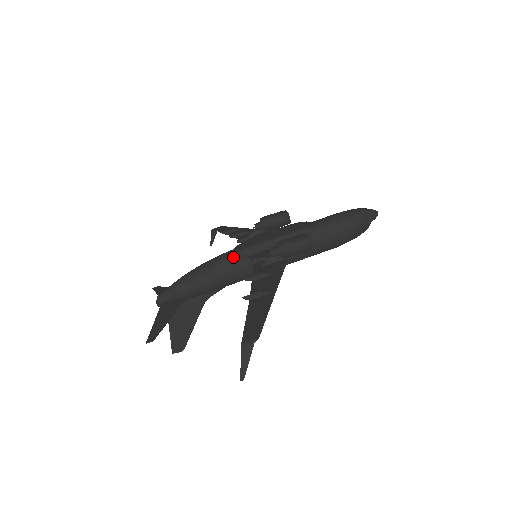
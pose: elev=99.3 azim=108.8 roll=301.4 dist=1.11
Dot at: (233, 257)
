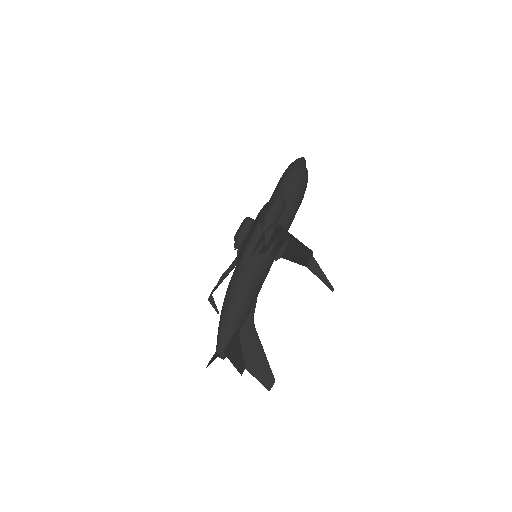
Dot at: (241, 268)
